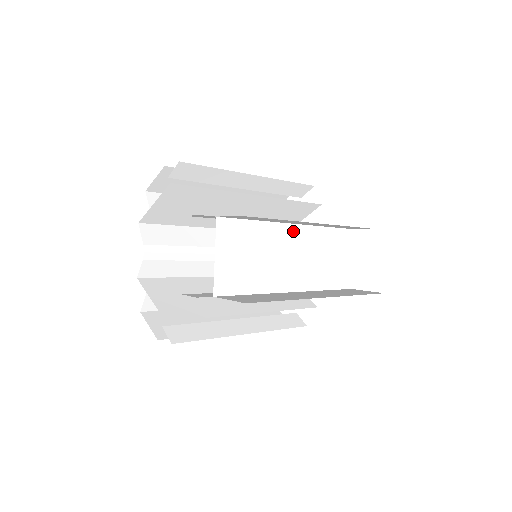
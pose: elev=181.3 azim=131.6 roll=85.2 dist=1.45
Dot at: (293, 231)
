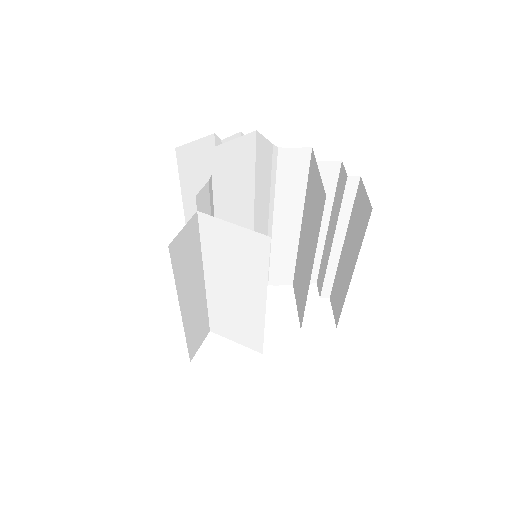
Dot at: (301, 235)
